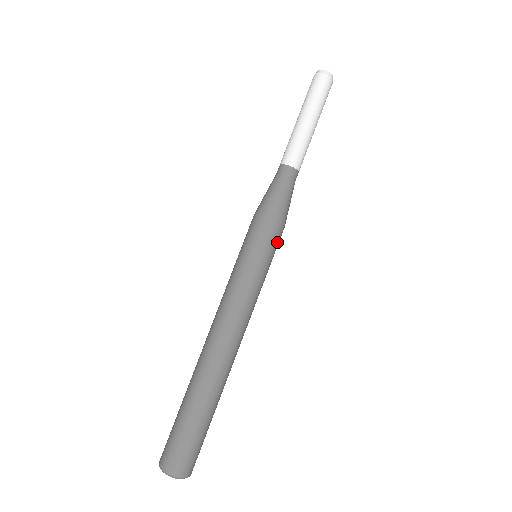
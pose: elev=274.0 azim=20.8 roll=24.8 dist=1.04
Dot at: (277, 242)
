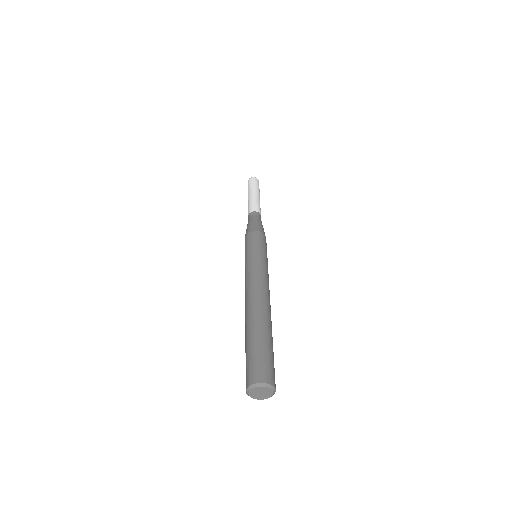
Dot at: (263, 241)
